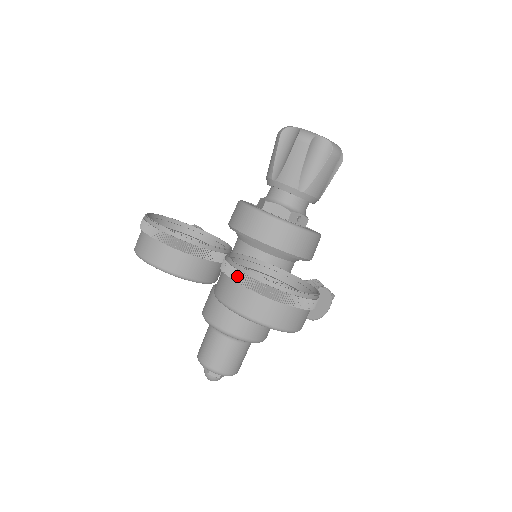
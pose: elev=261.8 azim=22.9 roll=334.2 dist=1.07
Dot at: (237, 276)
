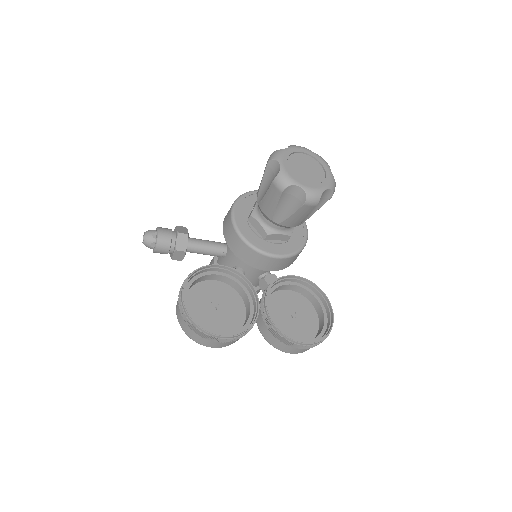
Dot at: (293, 346)
